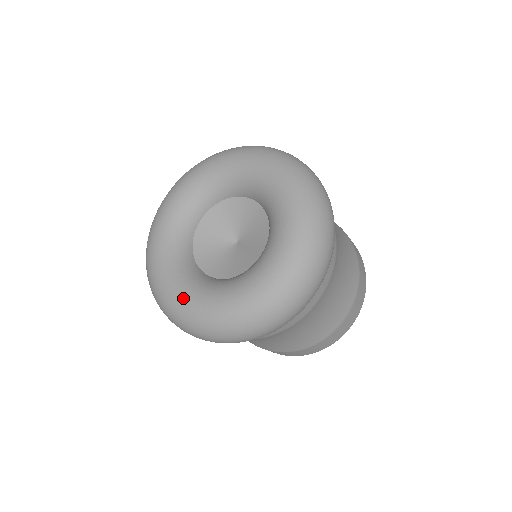
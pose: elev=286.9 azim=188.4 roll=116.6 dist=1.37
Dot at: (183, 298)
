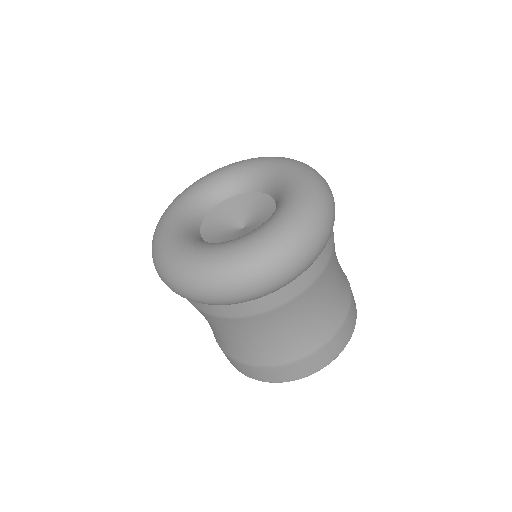
Dot at: (167, 226)
